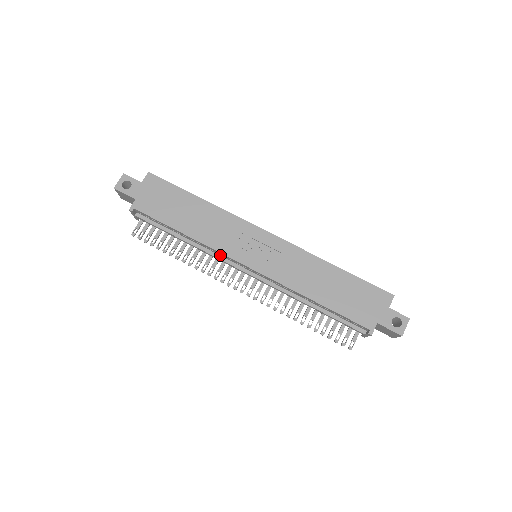
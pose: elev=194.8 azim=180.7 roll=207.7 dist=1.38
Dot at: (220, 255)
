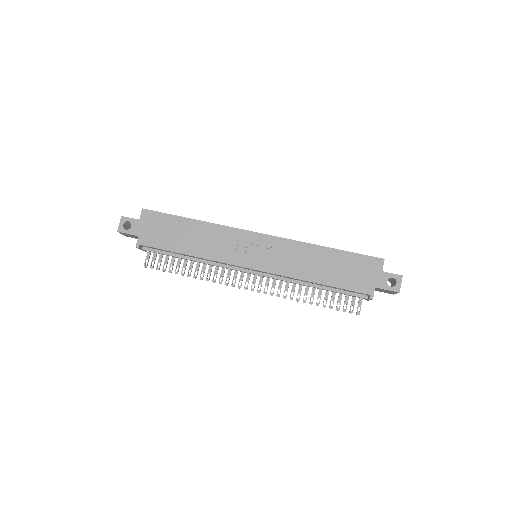
Dot at: (225, 264)
